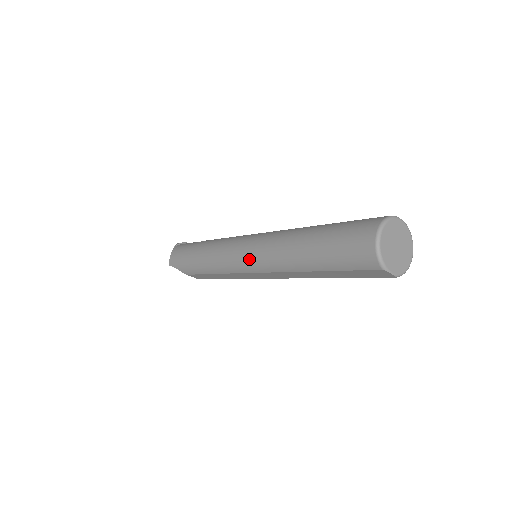
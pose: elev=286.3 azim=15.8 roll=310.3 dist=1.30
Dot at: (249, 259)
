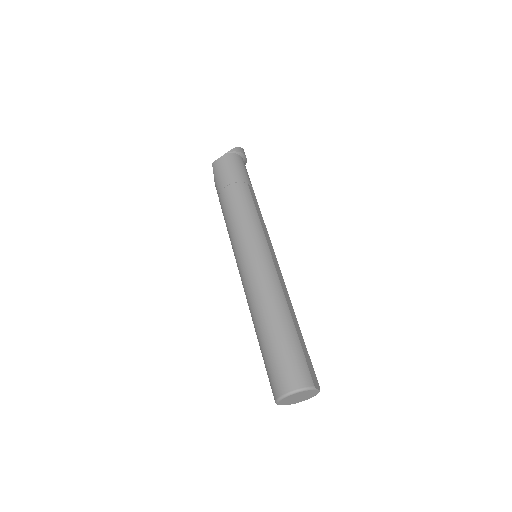
Dot at: (242, 268)
